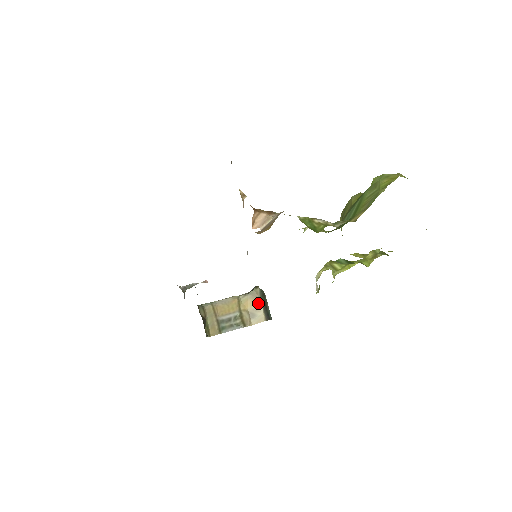
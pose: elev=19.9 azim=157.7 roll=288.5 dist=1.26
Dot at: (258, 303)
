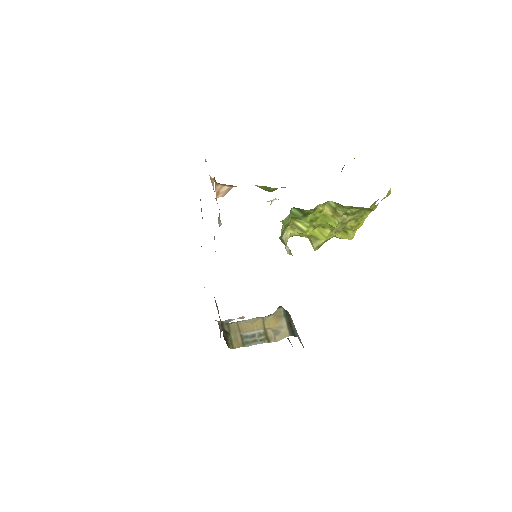
Dot at: (282, 321)
